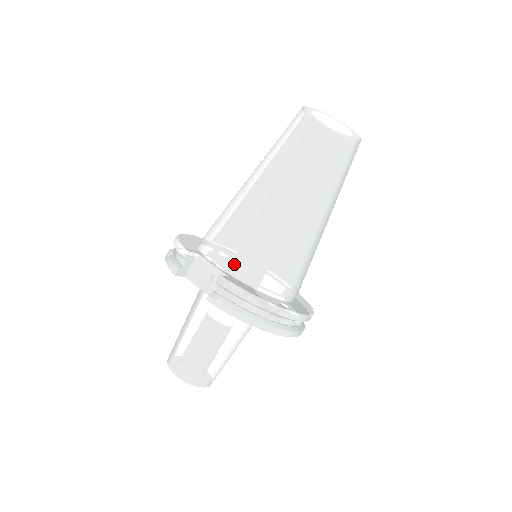
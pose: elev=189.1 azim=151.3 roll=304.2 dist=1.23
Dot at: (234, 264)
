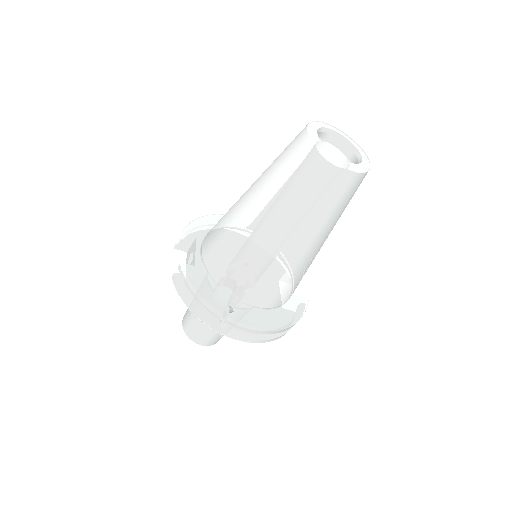
Dot at: (206, 257)
